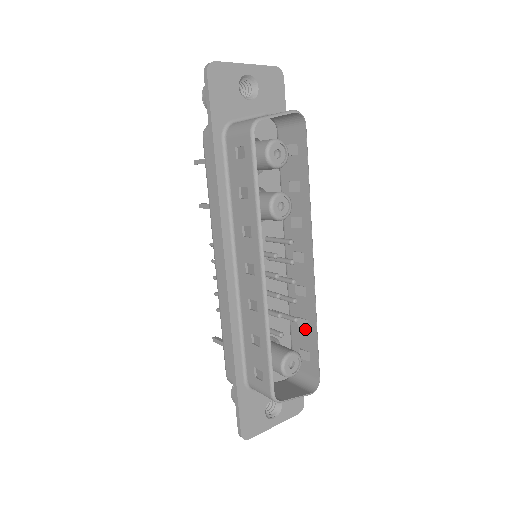
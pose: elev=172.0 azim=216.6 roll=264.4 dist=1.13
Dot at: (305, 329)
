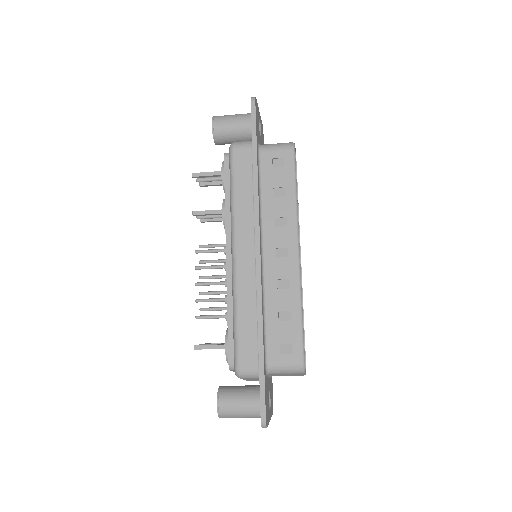
Dot at: occluded
